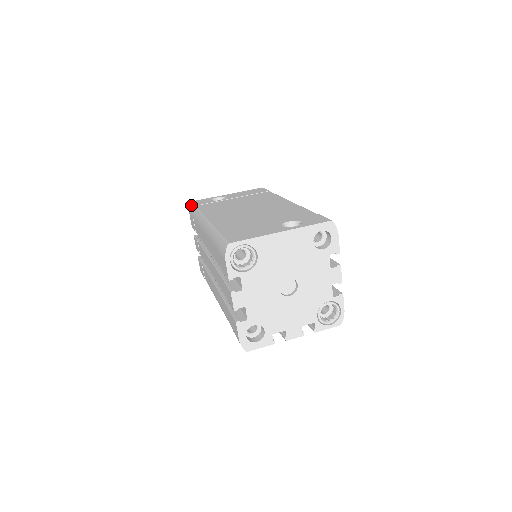
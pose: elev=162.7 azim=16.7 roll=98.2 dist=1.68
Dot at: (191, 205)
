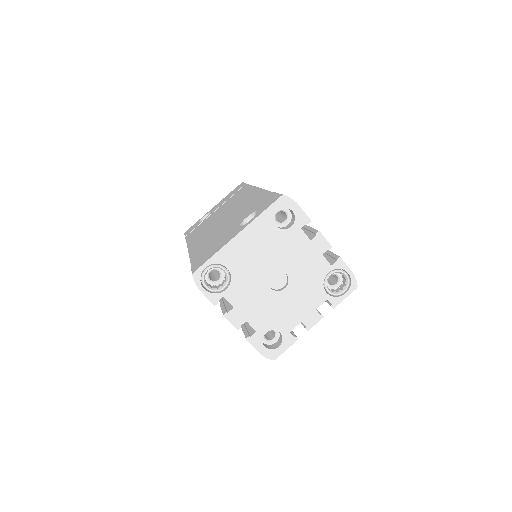
Dot at: occluded
